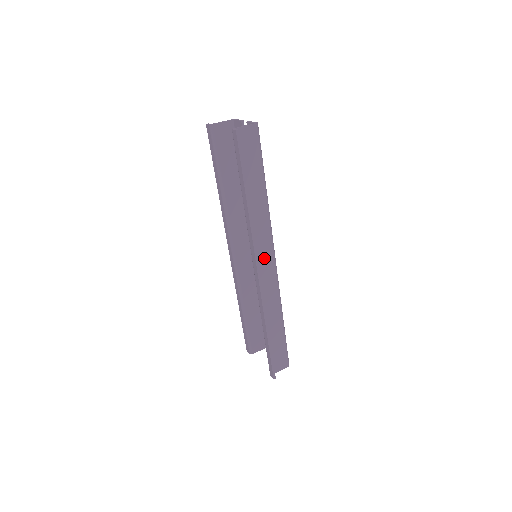
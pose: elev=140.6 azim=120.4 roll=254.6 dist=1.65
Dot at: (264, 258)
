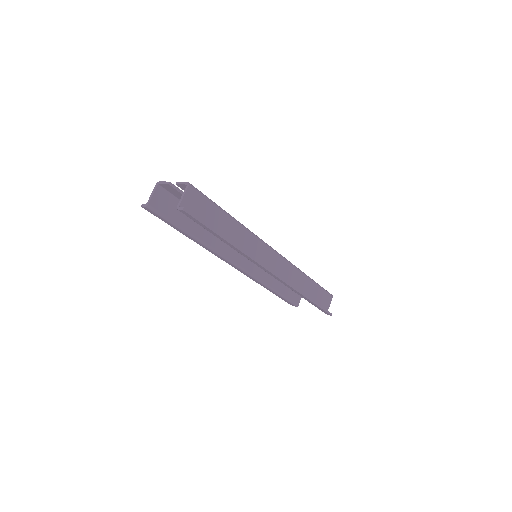
Dot at: (267, 258)
